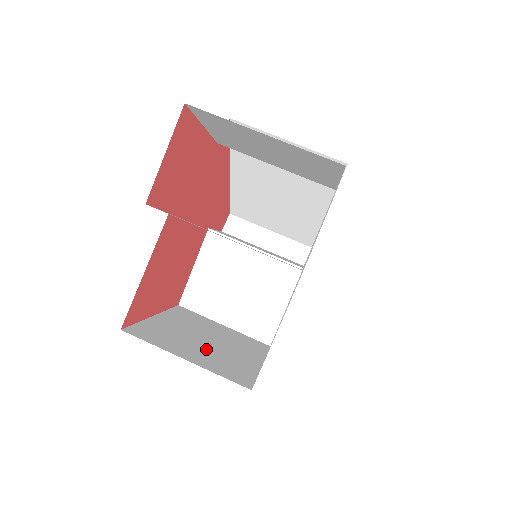
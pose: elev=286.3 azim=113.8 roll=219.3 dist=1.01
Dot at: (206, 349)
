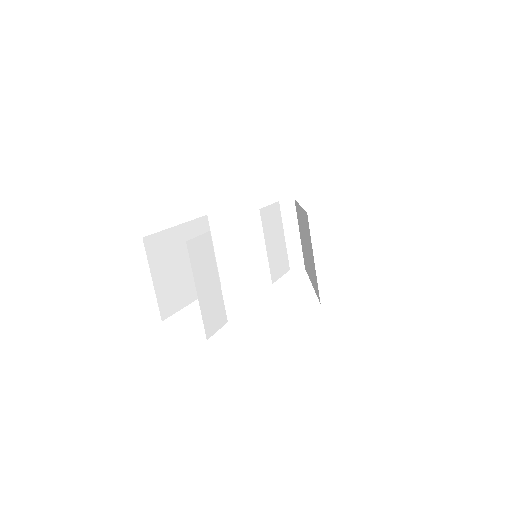
Dot at: (175, 274)
